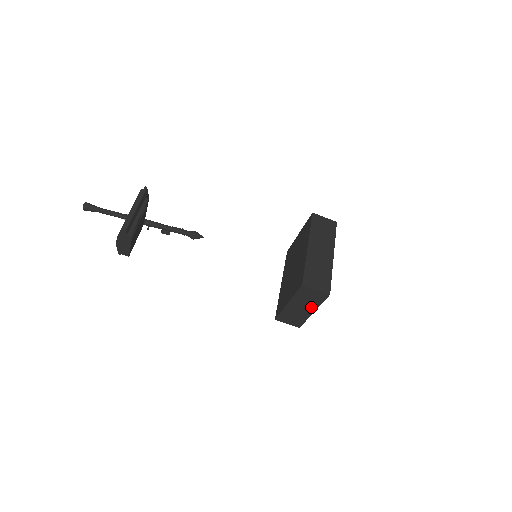
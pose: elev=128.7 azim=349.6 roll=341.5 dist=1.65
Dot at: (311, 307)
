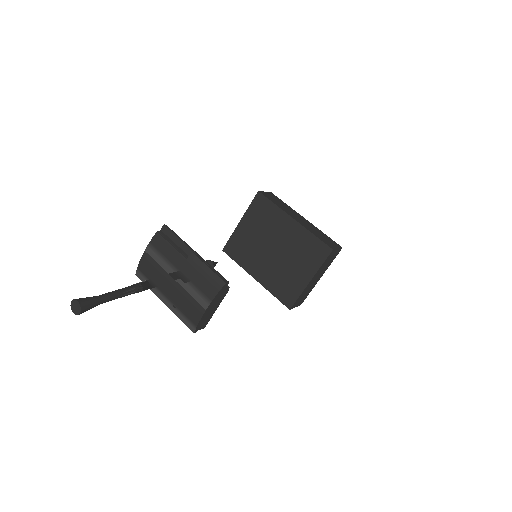
Dot at: (323, 272)
